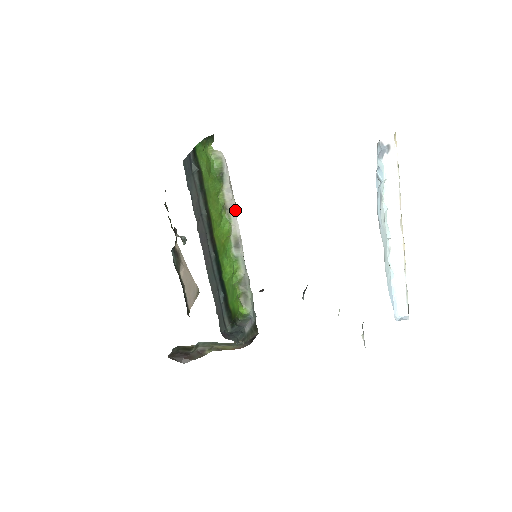
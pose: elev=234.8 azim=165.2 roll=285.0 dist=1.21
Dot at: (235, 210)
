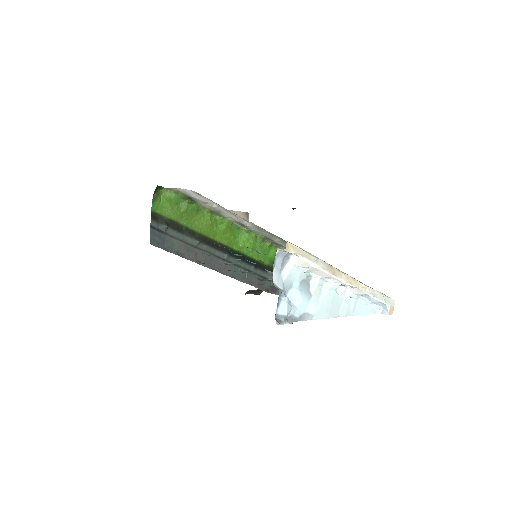
Dot at: (222, 209)
